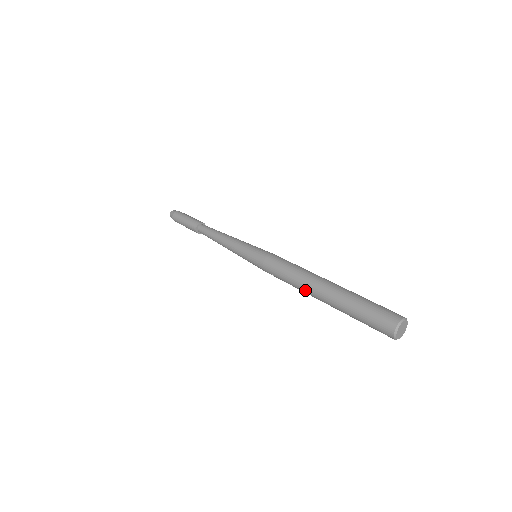
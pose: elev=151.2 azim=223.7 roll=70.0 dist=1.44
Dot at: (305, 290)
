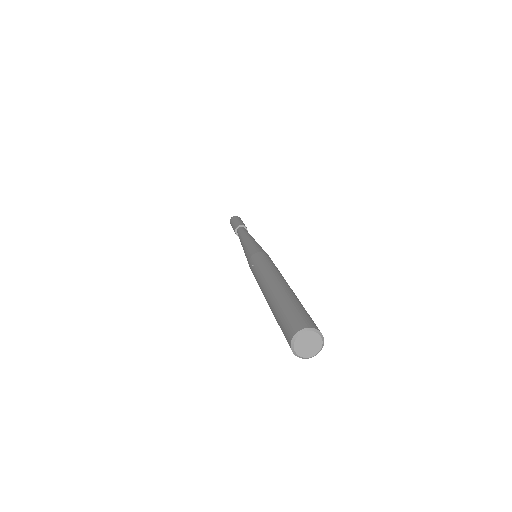
Dot at: (262, 281)
